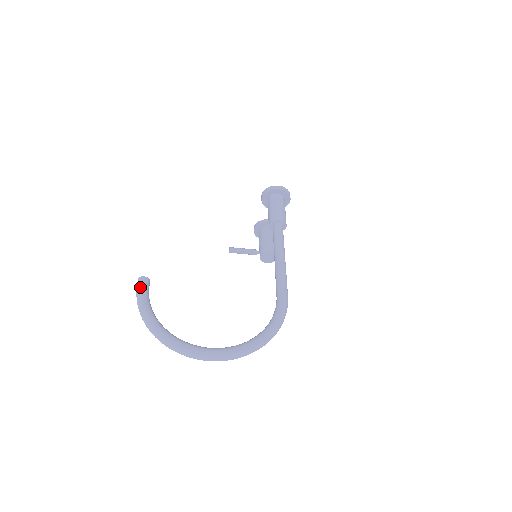
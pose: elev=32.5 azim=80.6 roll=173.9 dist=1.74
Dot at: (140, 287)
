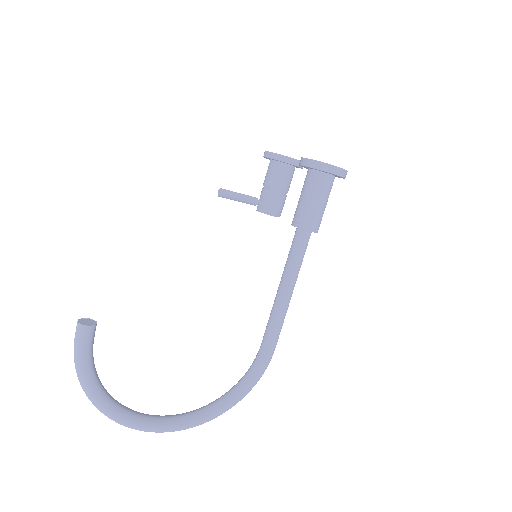
Dot at: (81, 344)
